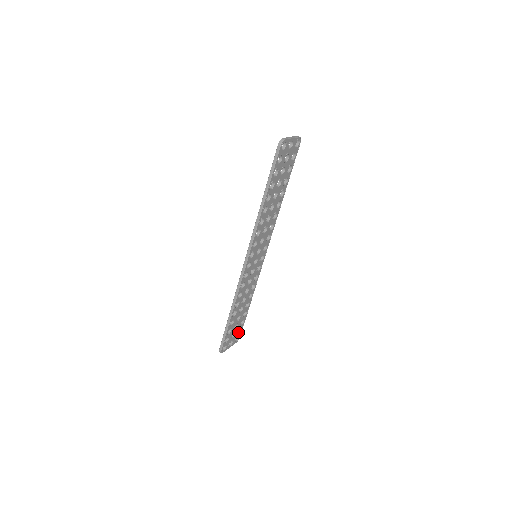
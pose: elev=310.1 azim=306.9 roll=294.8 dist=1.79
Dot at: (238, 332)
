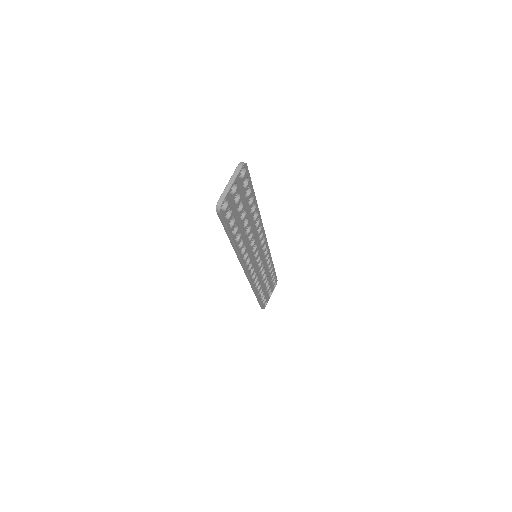
Dot at: (273, 281)
